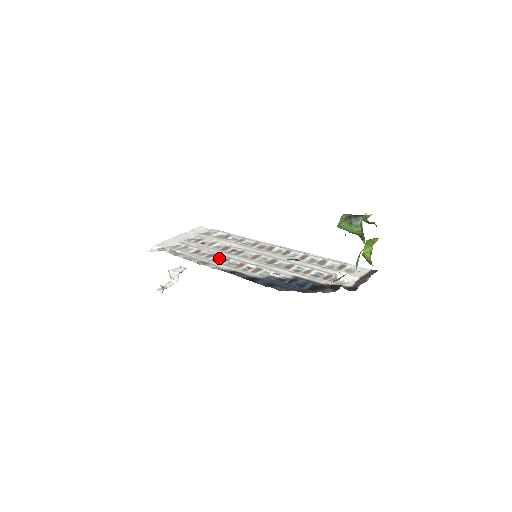
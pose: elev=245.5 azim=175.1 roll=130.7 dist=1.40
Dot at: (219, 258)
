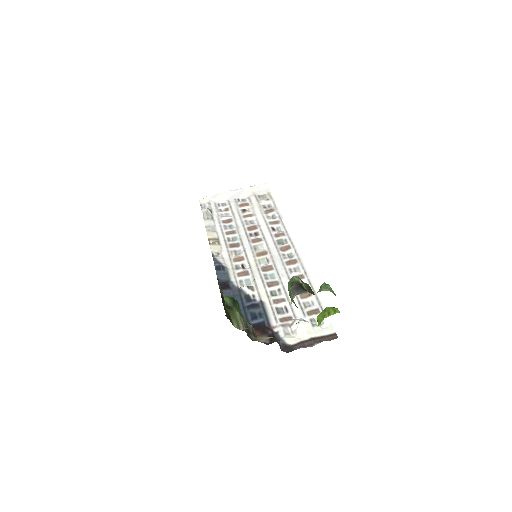
Dot at: (235, 239)
